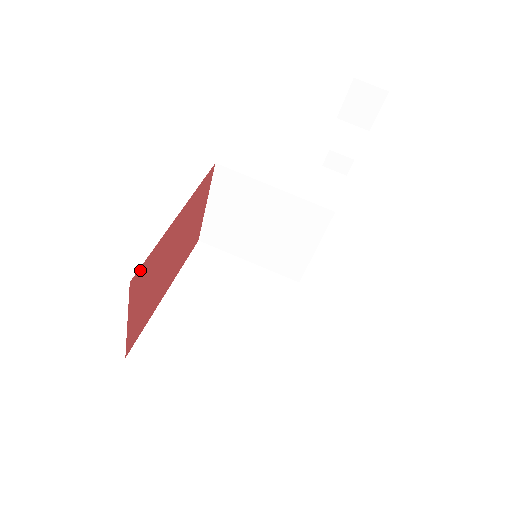
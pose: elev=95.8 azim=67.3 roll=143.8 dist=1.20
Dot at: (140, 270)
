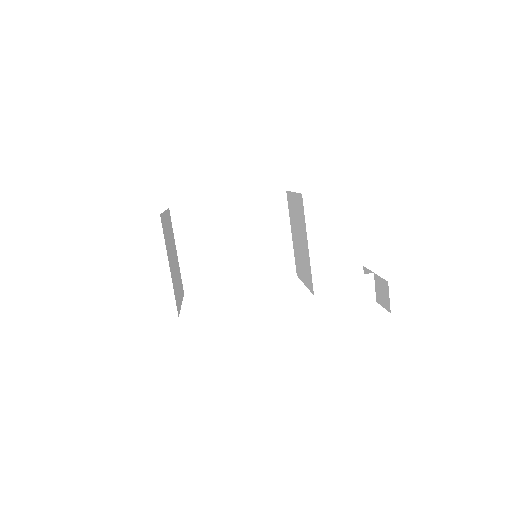
Dot at: occluded
